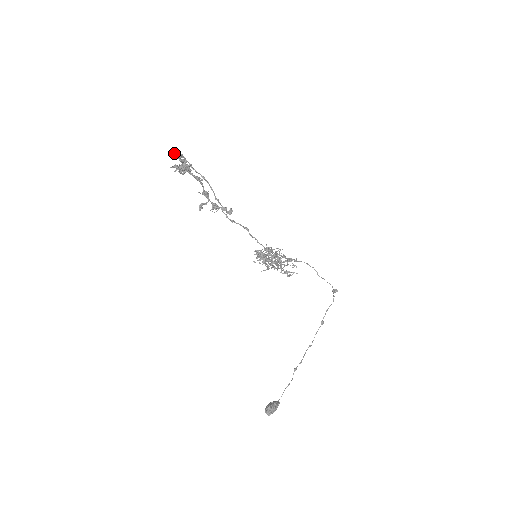
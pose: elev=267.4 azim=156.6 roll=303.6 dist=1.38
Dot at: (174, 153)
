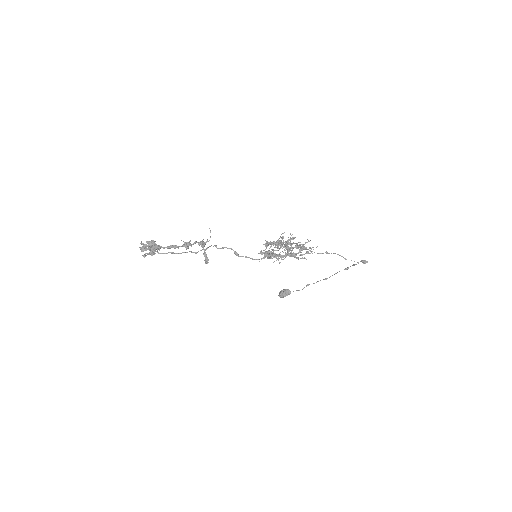
Dot at: occluded
